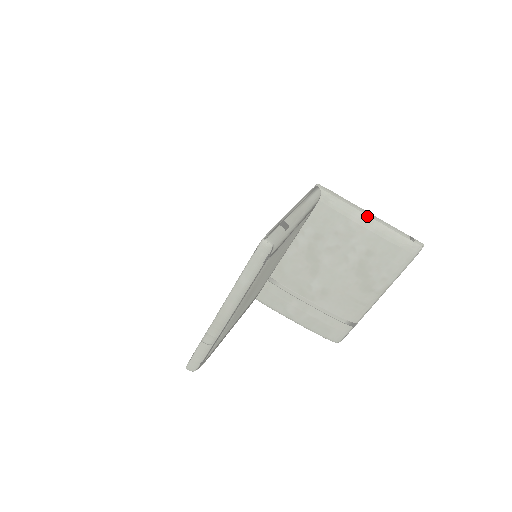
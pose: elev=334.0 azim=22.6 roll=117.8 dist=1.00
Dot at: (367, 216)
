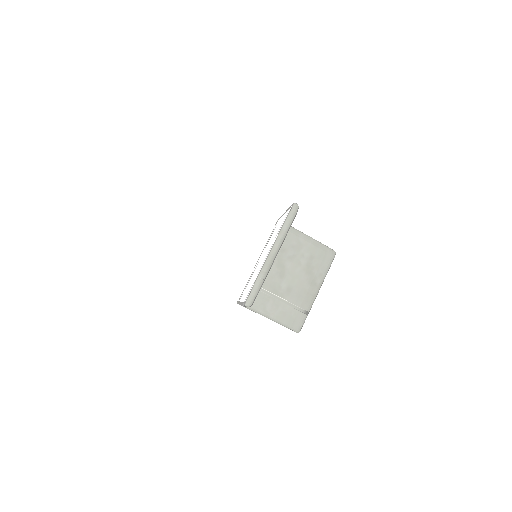
Dot at: (307, 235)
